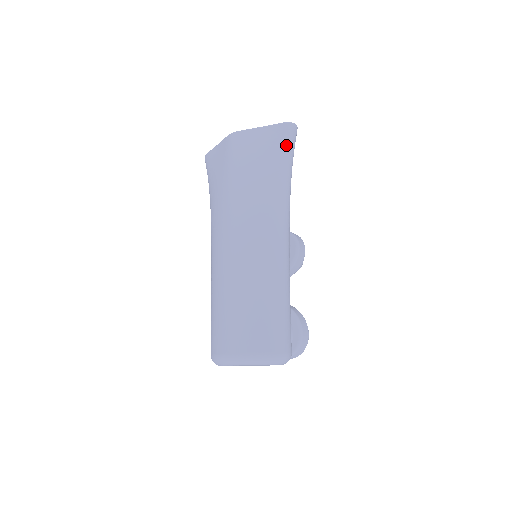
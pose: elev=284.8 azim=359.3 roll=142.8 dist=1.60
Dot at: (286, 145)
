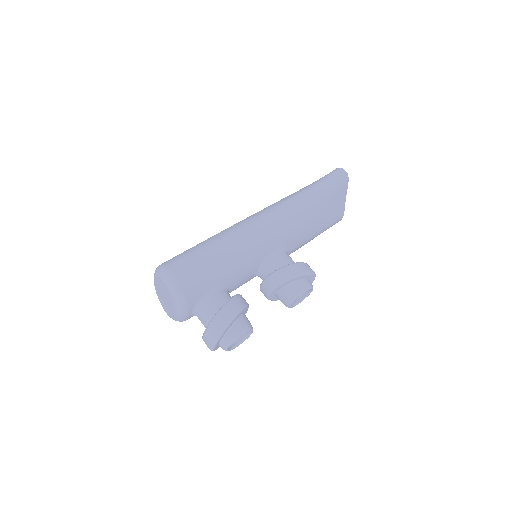
Dot at: (324, 178)
